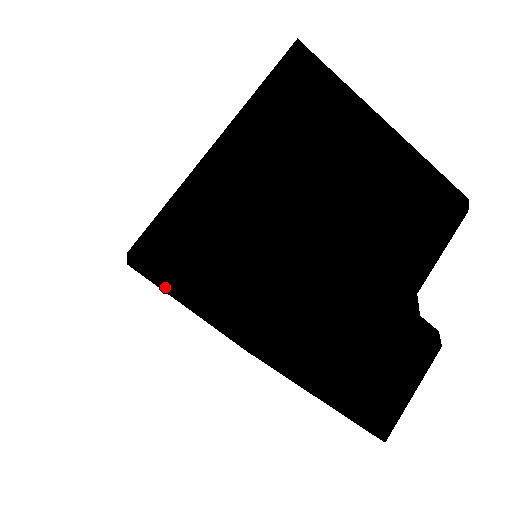
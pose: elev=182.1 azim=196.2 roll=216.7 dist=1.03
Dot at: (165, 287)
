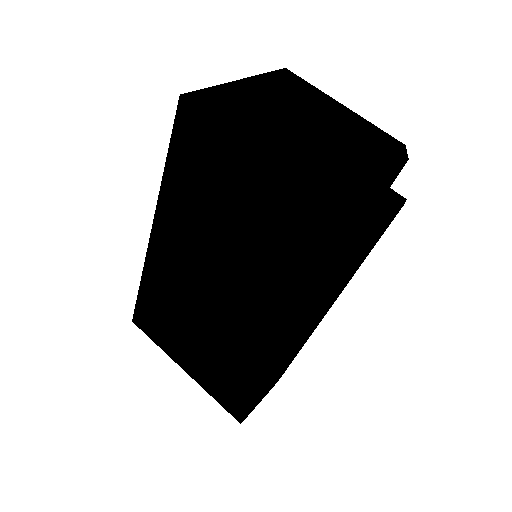
Dot at: (185, 214)
